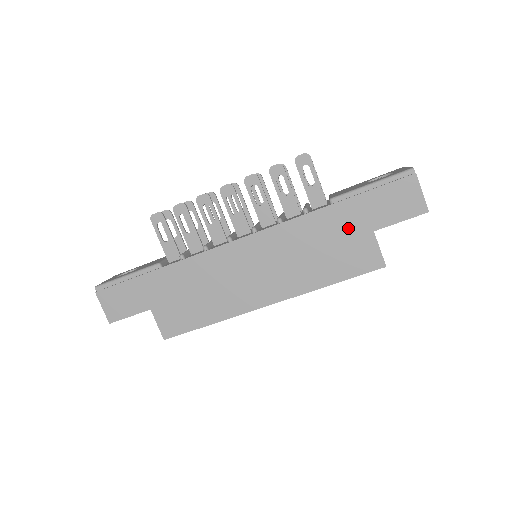
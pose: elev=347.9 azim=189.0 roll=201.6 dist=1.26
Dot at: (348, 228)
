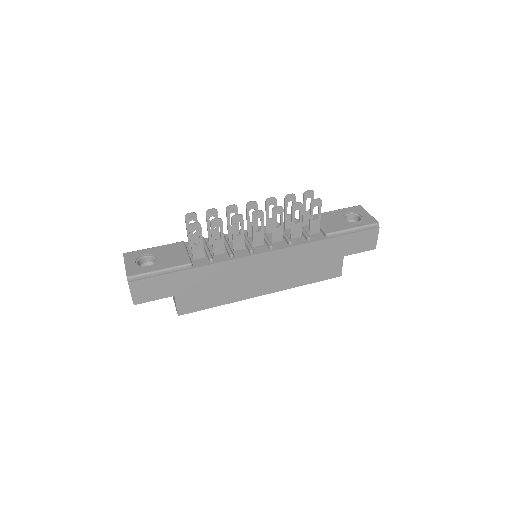
Dot at: (331, 253)
